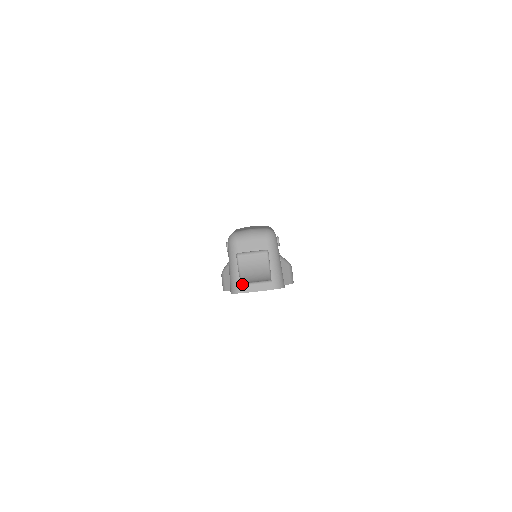
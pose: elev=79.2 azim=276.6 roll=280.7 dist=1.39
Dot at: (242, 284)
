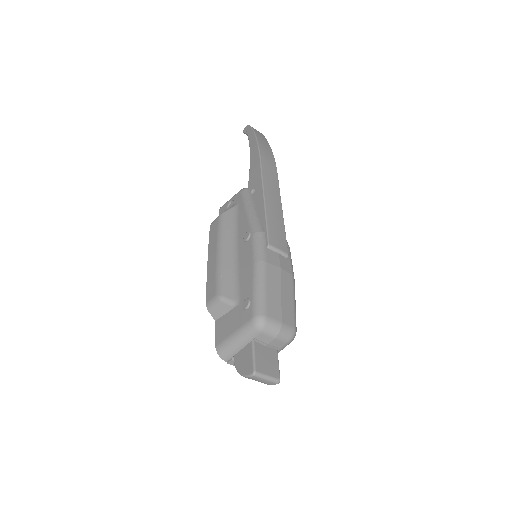
Dot at: (233, 359)
